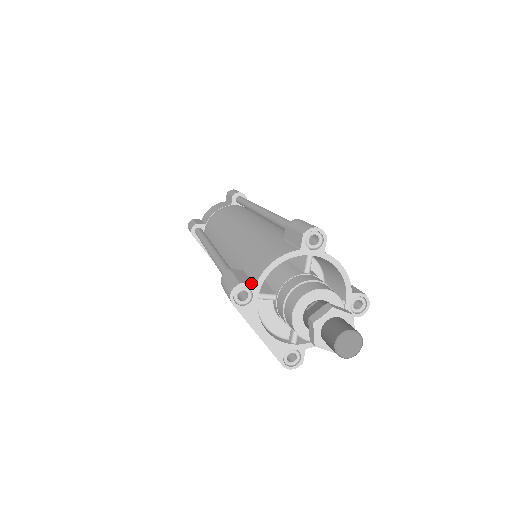
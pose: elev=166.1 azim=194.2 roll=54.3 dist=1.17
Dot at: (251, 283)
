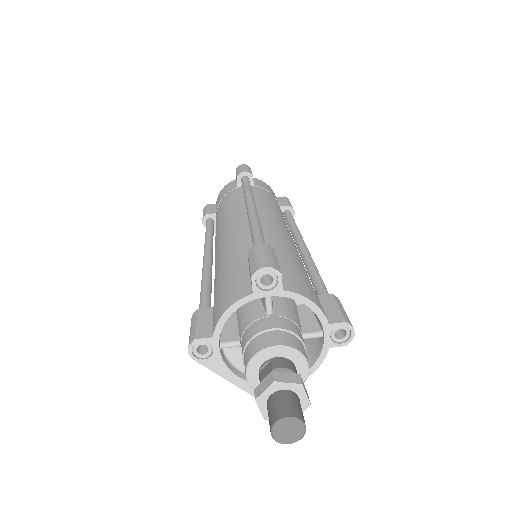
Dot at: (208, 336)
